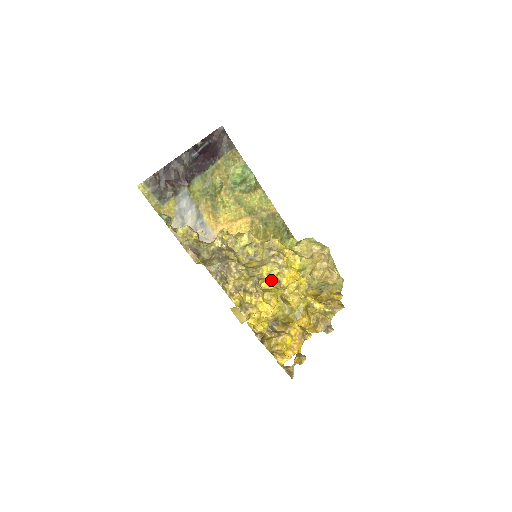
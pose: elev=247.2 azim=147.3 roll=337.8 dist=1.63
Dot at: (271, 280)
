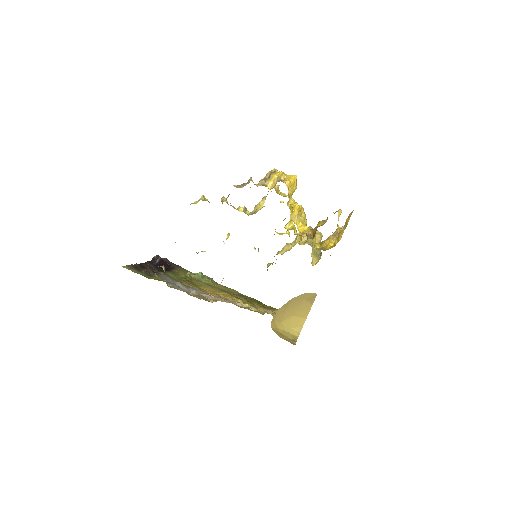
Dot at: occluded
